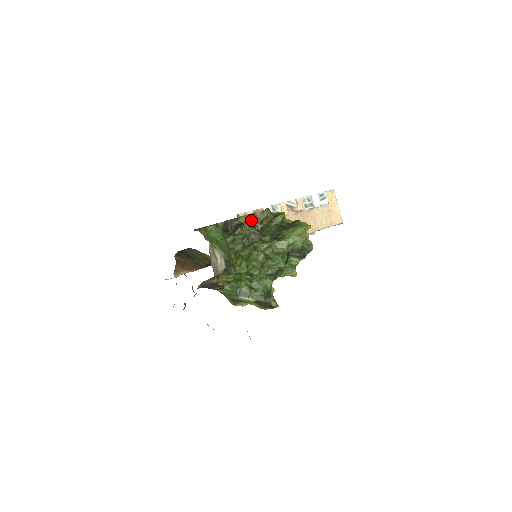
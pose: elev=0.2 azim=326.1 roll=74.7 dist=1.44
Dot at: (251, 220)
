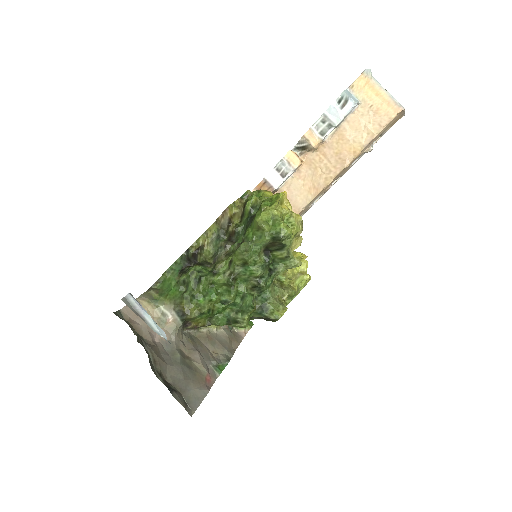
Dot at: (216, 231)
